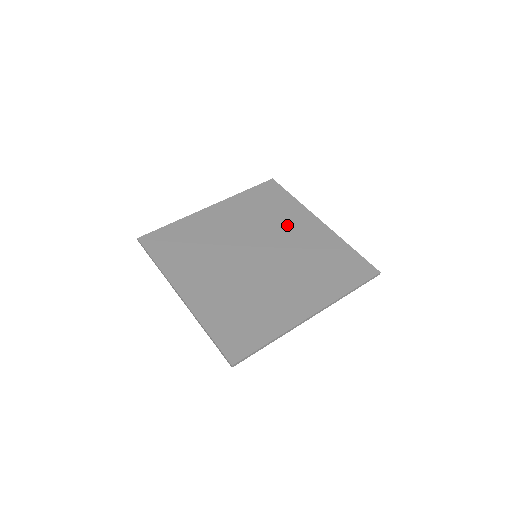
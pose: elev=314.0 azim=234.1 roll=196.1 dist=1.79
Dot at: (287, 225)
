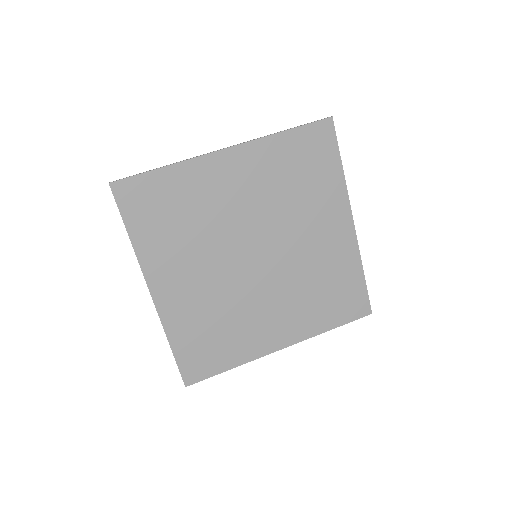
Dot at: (312, 218)
